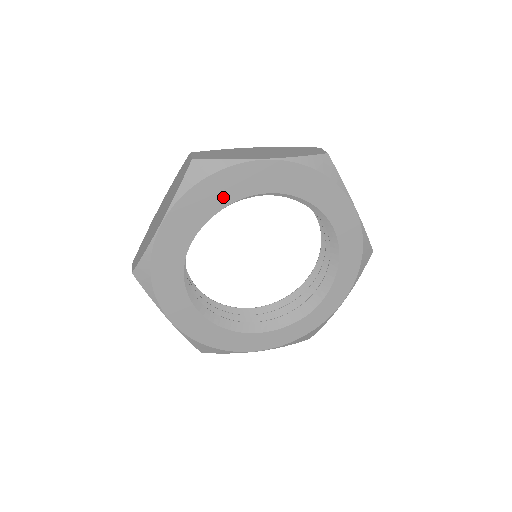
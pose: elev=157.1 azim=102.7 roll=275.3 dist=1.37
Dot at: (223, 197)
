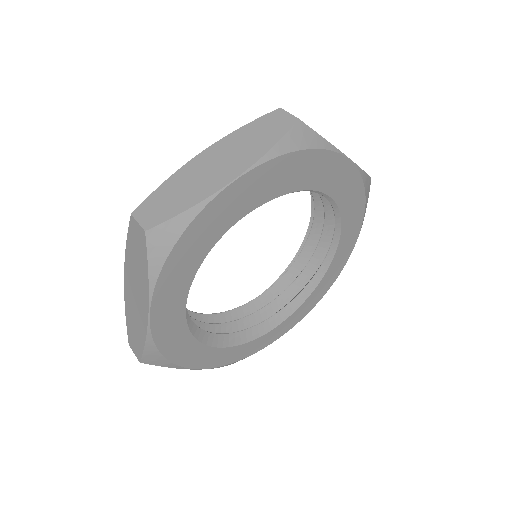
Dot at: (299, 180)
